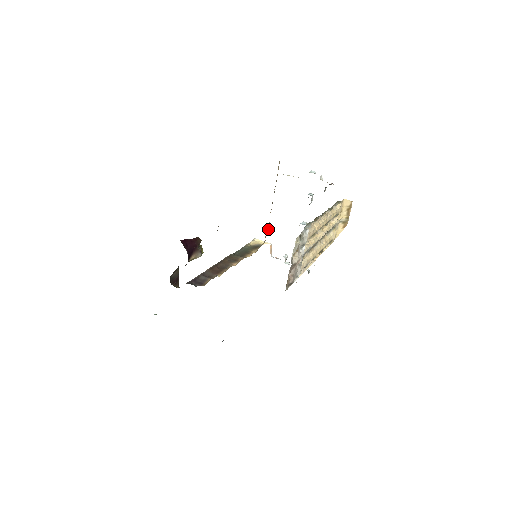
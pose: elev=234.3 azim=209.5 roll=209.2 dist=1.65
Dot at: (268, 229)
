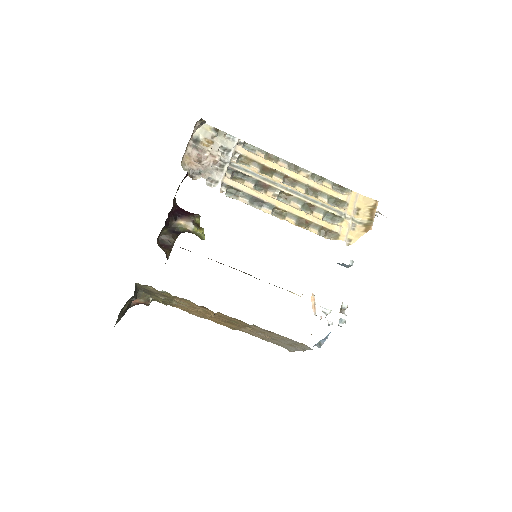
Dot at: occluded
